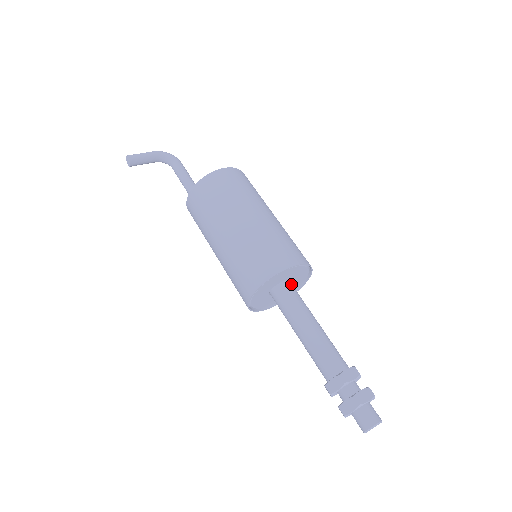
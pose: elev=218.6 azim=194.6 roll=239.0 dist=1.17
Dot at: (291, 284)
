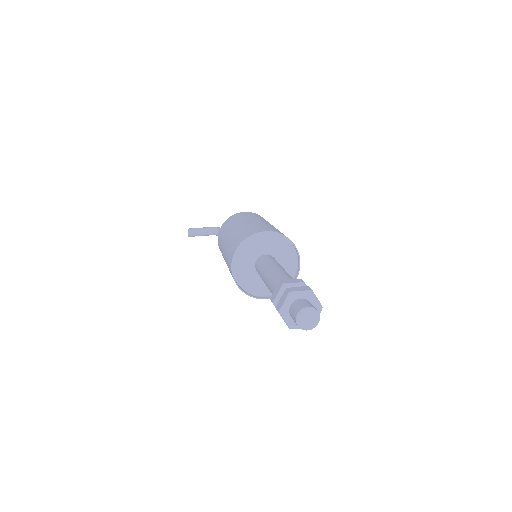
Dot at: (273, 258)
